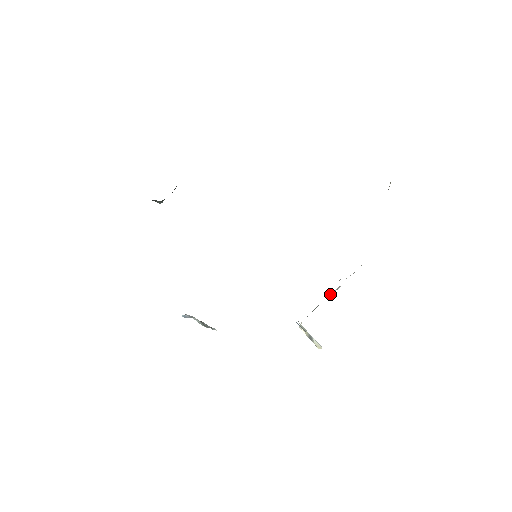
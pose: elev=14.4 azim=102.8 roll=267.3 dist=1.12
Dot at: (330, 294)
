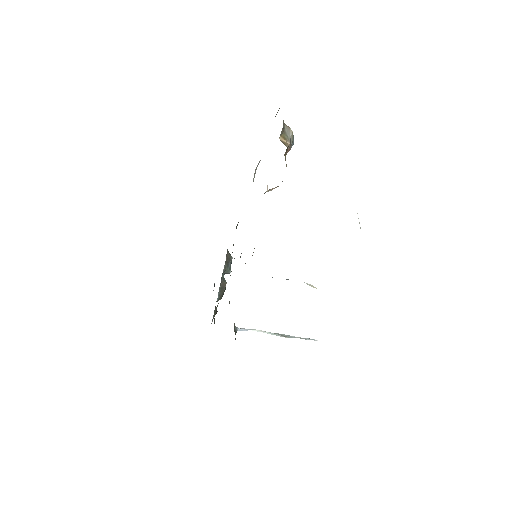
Dot at: occluded
